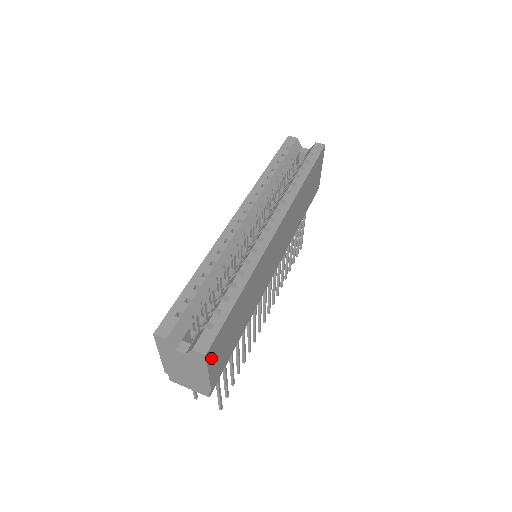
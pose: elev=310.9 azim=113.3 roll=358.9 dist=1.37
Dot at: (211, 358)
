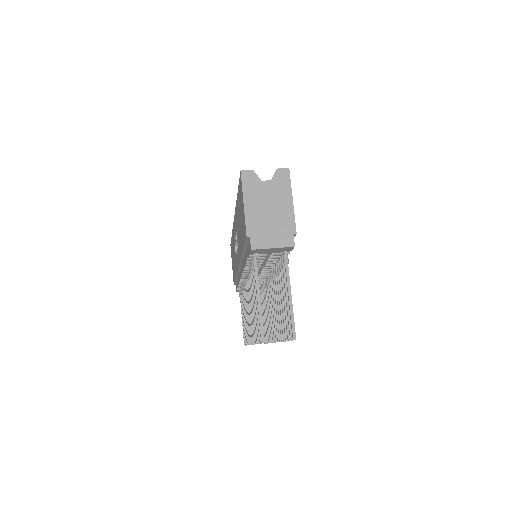
Dot at: occluded
